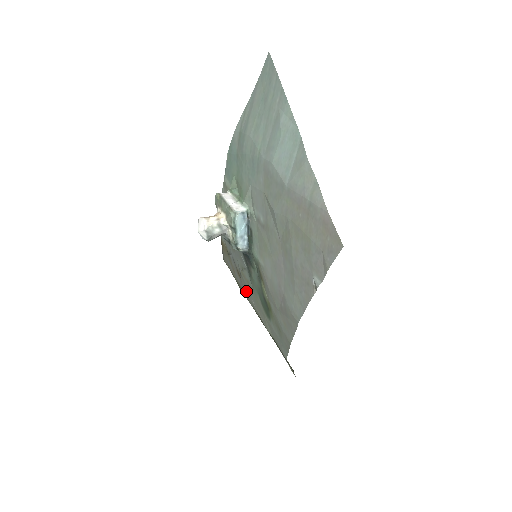
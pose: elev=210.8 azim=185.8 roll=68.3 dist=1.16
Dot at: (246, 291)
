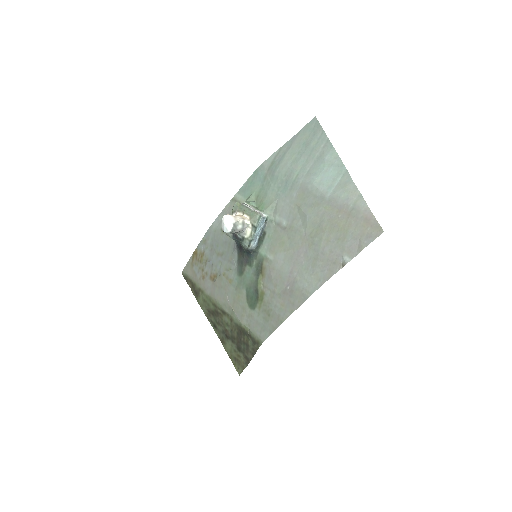
Dot at: (219, 292)
